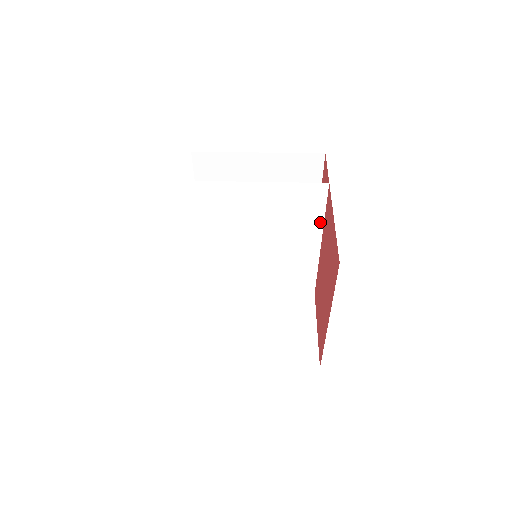
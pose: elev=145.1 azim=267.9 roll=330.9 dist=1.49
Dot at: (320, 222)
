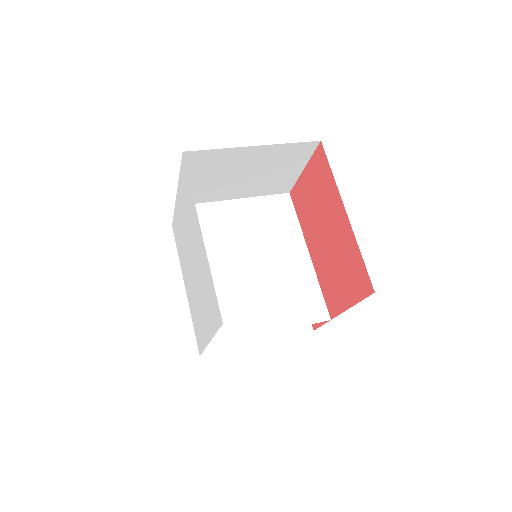
Dot at: (298, 229)
